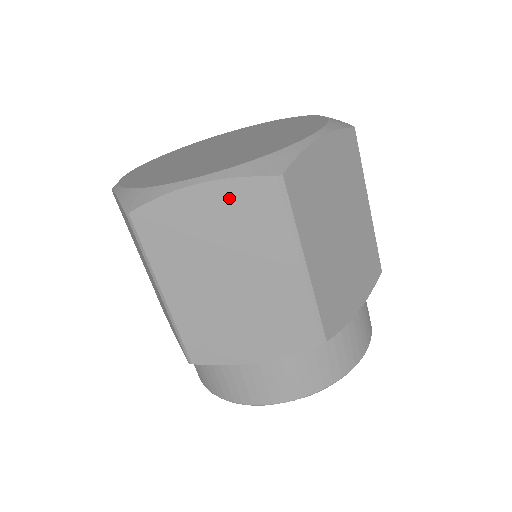
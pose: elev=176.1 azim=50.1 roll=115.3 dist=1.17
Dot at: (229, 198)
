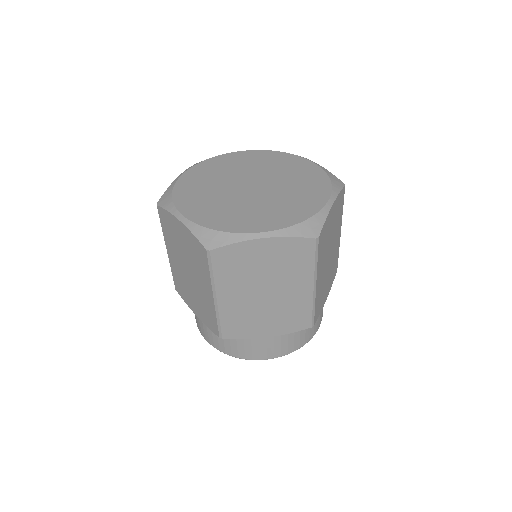
Dot at: (282, 247)
